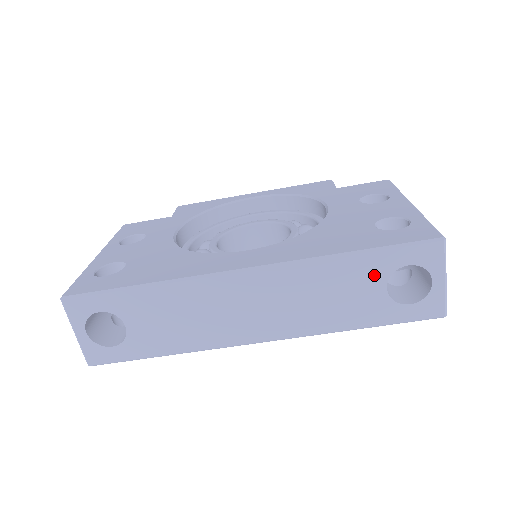
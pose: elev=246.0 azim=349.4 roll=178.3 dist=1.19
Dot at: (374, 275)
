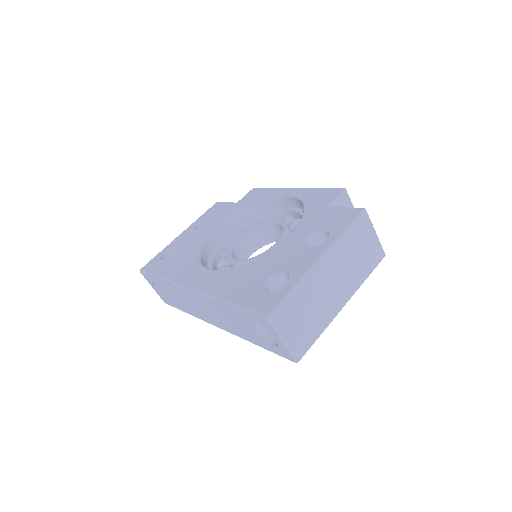
Dot at: (244, 320)
